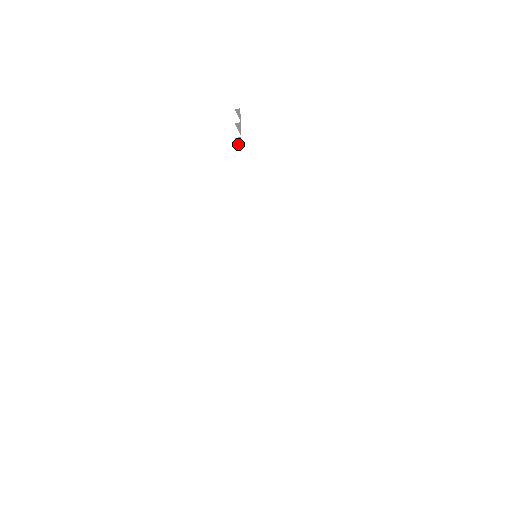
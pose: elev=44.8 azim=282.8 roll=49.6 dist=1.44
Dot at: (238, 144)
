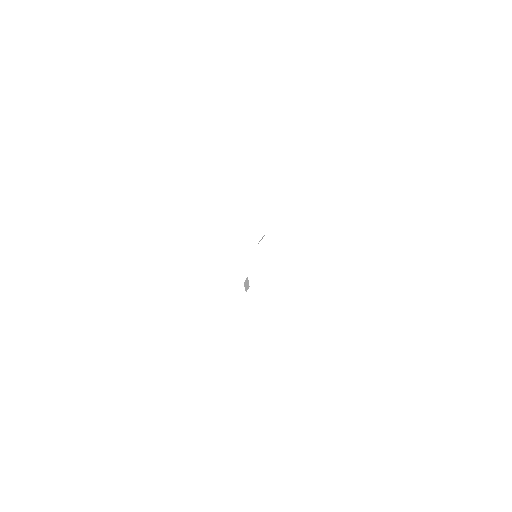
Dot at: occluded
